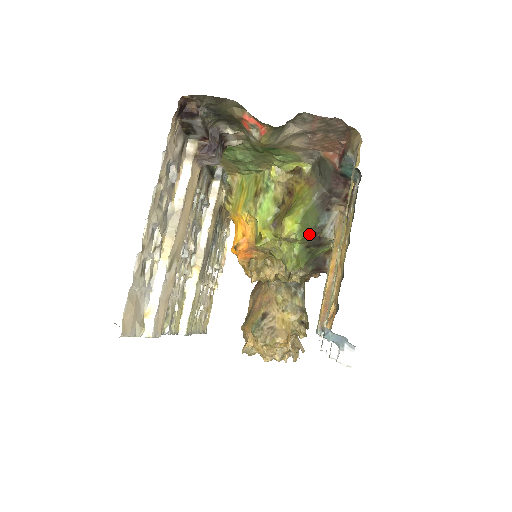
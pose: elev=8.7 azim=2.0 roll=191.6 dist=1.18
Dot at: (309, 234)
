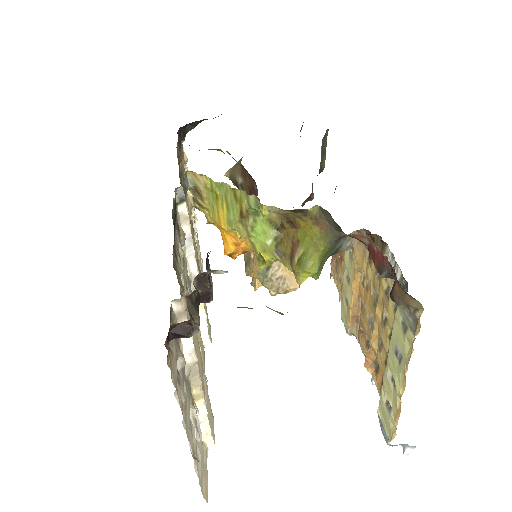
Dot at: occluded
